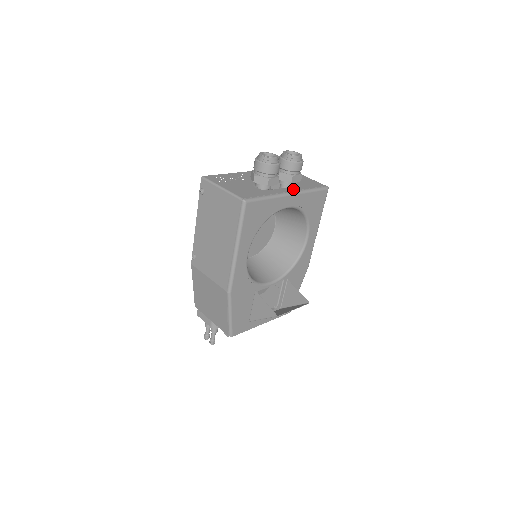
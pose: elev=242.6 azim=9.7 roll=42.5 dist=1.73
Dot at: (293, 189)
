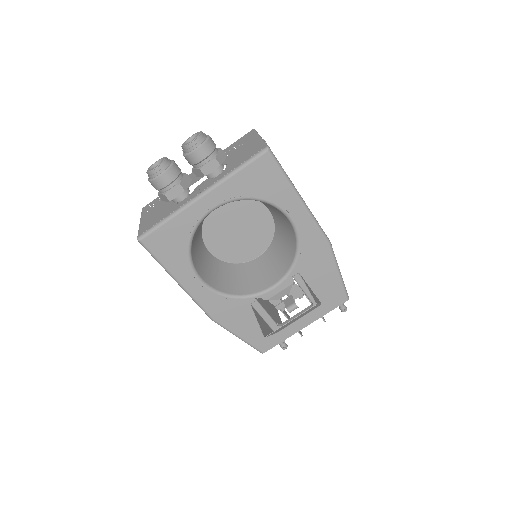
Dot at: (211, 183)
